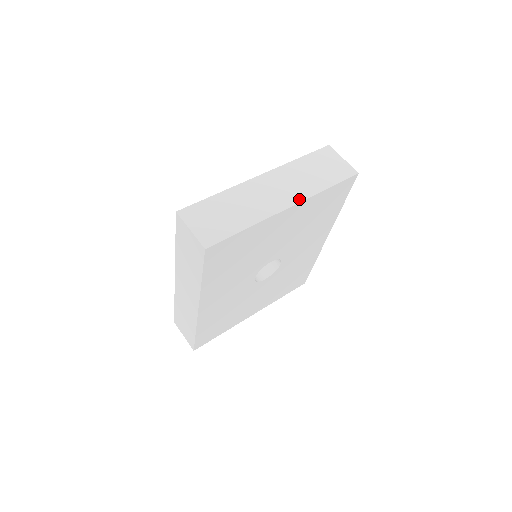
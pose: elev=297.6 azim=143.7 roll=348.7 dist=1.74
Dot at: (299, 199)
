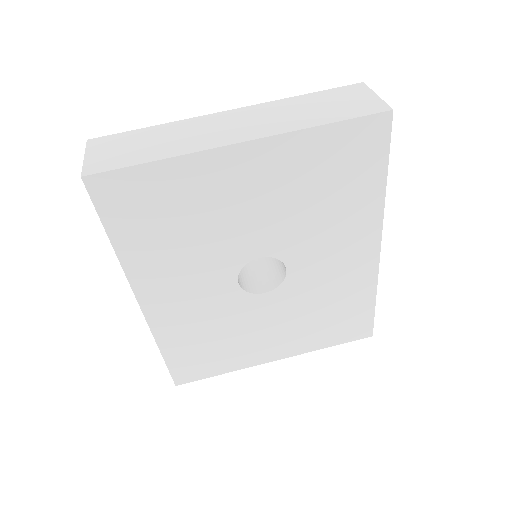
Dot at: (264, 134)
